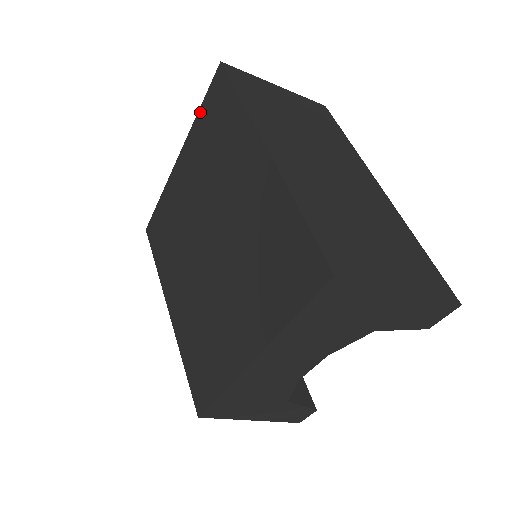
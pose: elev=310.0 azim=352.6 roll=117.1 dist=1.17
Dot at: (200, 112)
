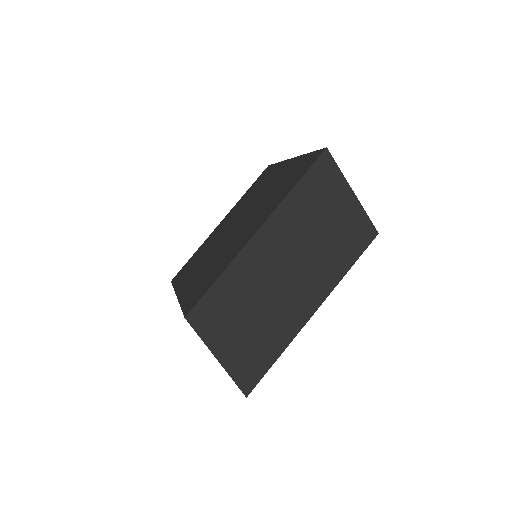
Dot at: (307, 155)
